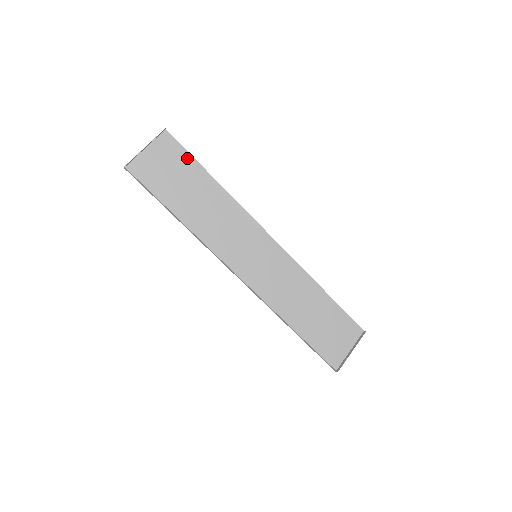
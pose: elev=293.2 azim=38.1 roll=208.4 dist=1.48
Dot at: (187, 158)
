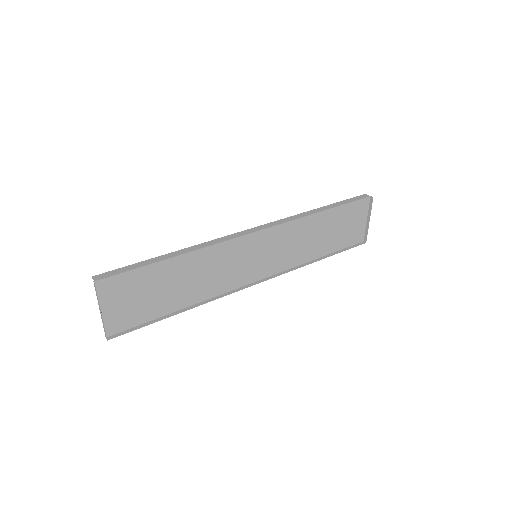
Dot at: (136, 274)
